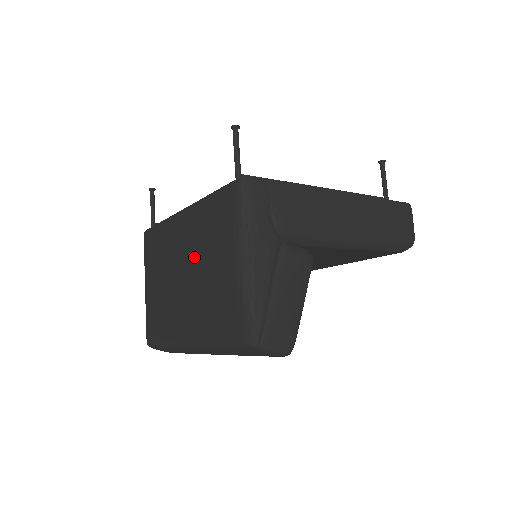
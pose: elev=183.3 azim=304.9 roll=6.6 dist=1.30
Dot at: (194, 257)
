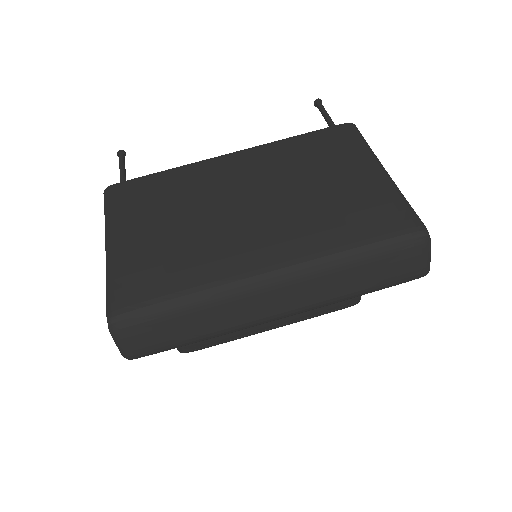
Dot at: (278, 181)
